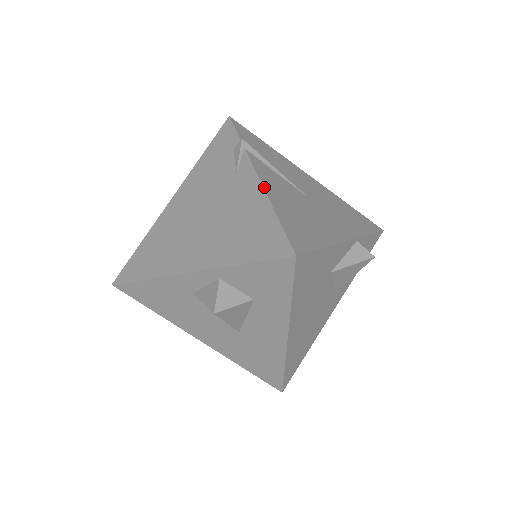
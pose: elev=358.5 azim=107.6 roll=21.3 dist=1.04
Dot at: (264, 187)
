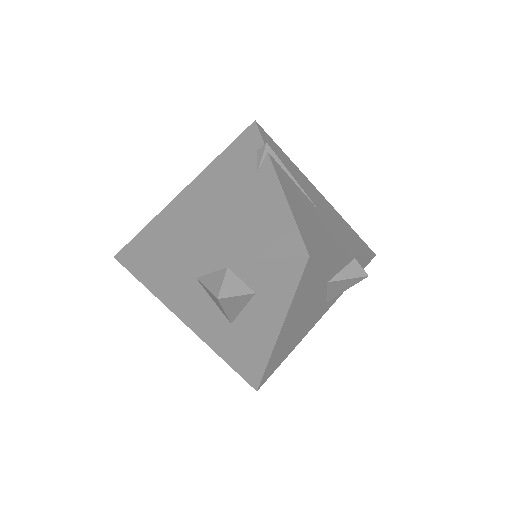
Dot at: (284, 190)
